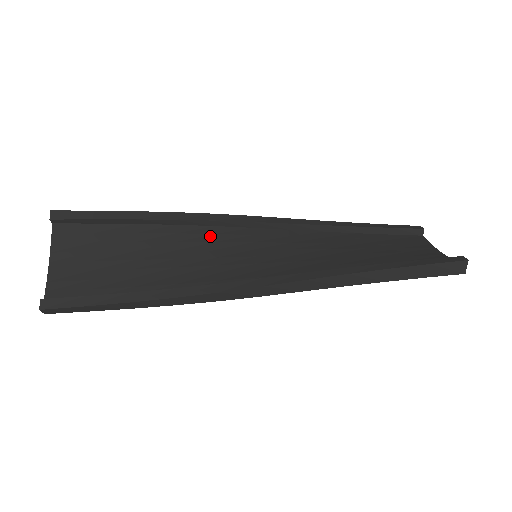
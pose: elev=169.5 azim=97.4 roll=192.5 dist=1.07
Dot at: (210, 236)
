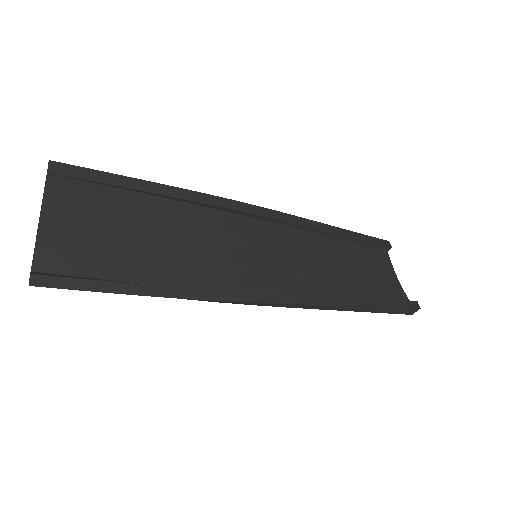
Dot at: (217, 222)
